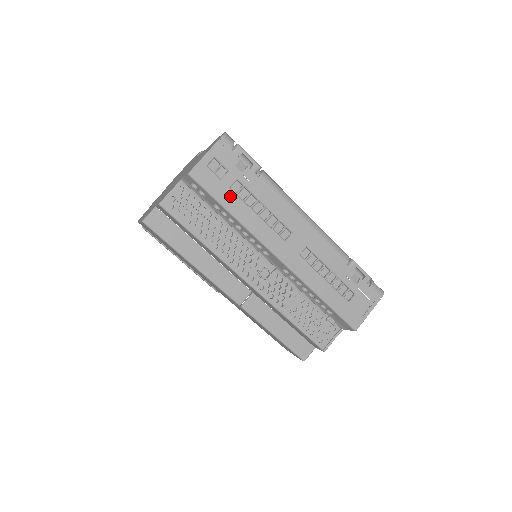
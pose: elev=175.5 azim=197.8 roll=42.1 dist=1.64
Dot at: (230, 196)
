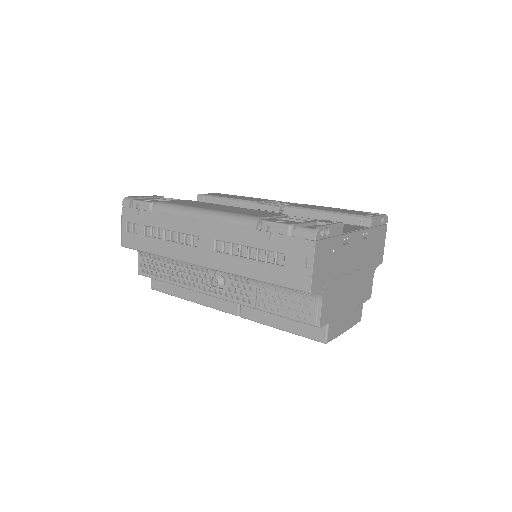
Dot at: (148, 242)
